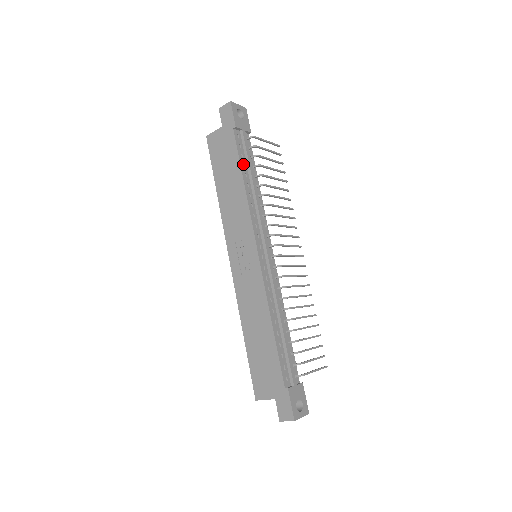
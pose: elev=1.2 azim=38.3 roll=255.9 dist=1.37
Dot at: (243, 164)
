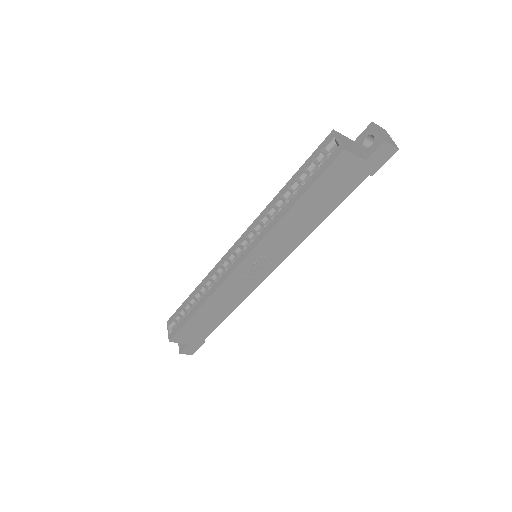
Dot at: occluded
